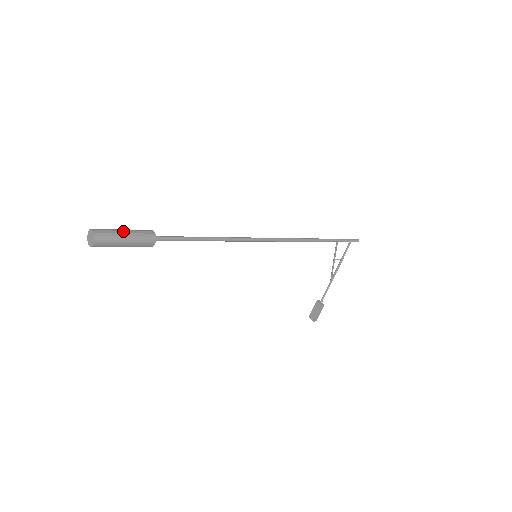
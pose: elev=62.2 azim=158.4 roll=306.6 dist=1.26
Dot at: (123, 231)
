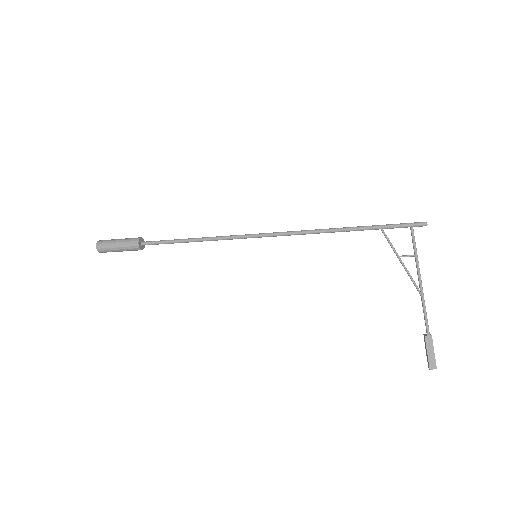
Dot at: (119, 239)
